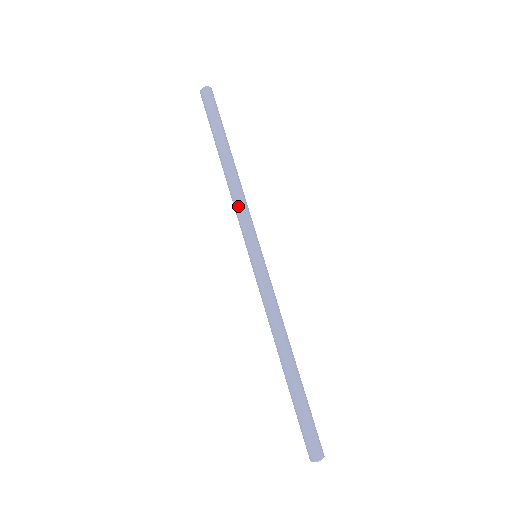
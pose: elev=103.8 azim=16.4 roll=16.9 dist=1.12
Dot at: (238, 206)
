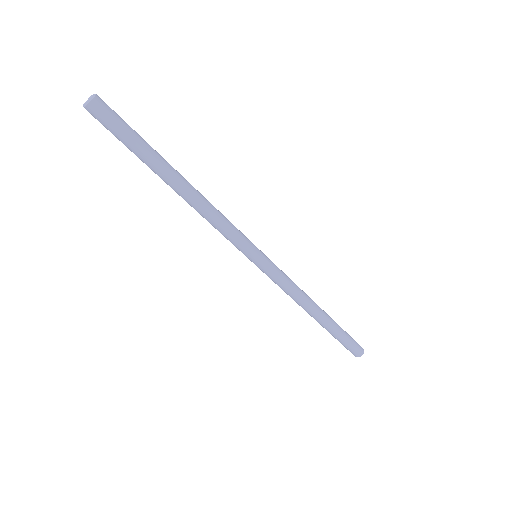
Dot at: occluded
